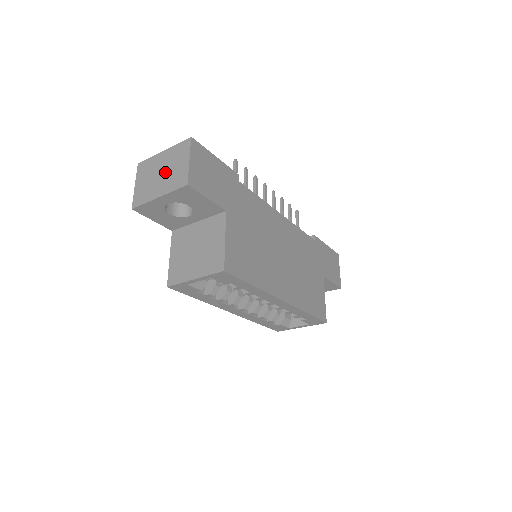
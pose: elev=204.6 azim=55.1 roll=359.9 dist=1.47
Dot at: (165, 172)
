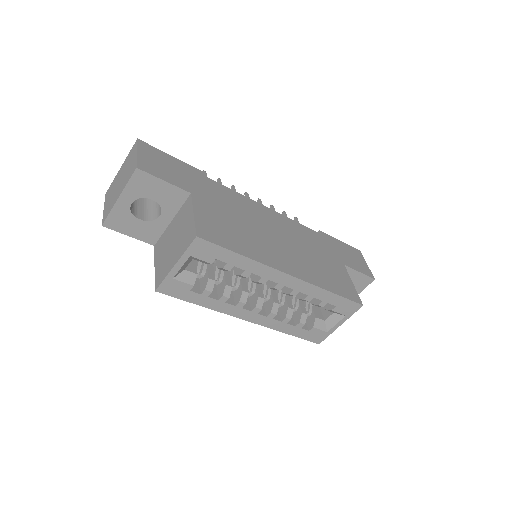
Dot at: (122, 178)
